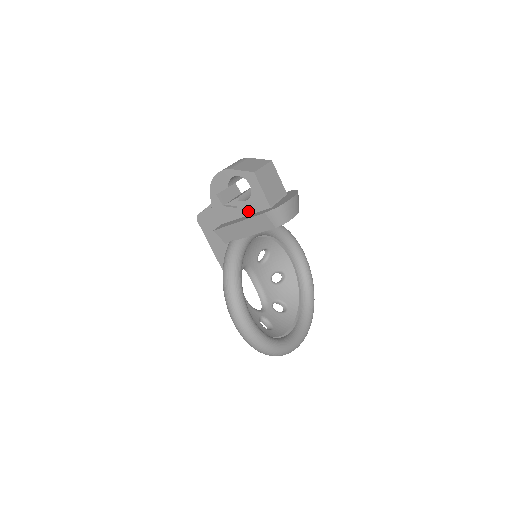
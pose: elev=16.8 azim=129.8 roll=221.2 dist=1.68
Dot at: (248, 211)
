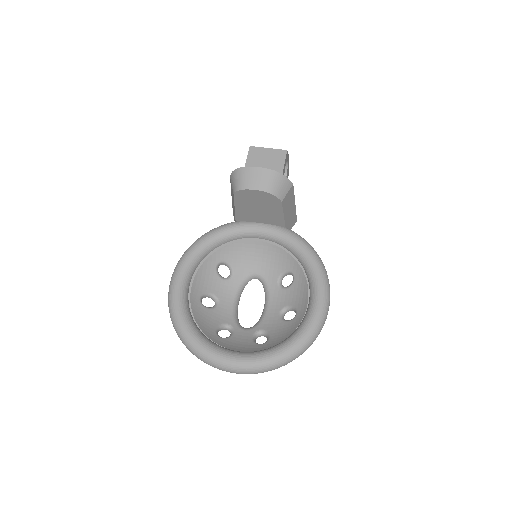
Dot at: occluded
